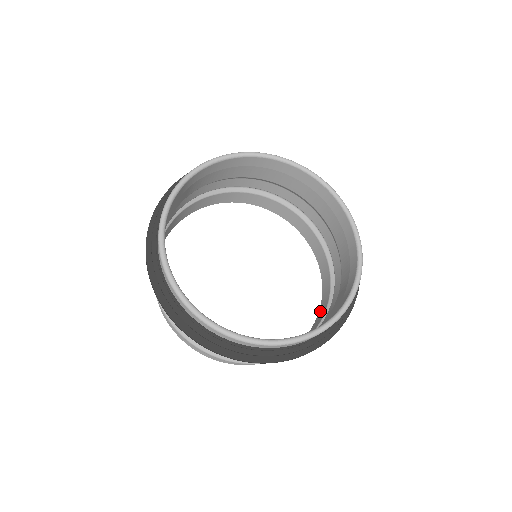
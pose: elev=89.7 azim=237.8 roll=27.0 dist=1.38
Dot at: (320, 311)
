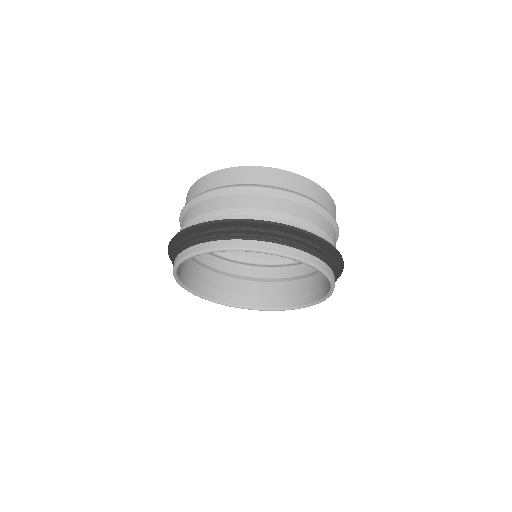
Dot at: occluded
